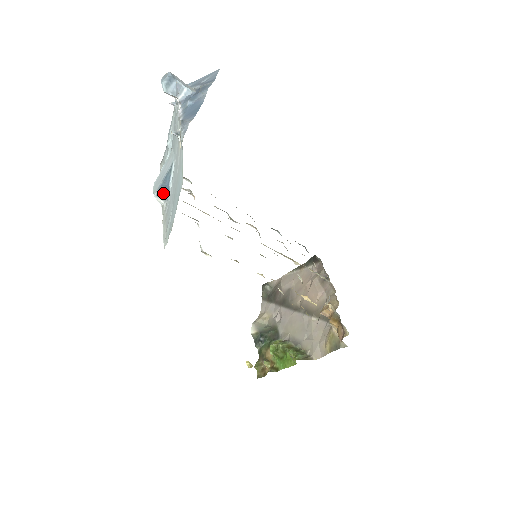
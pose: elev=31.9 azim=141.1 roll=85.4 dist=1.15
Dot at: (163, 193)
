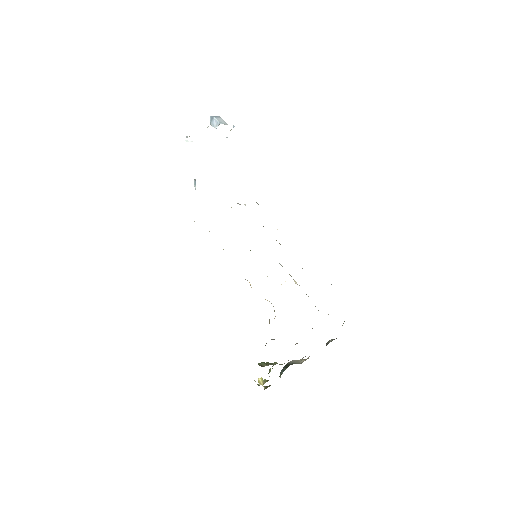
Dot at: occluded
